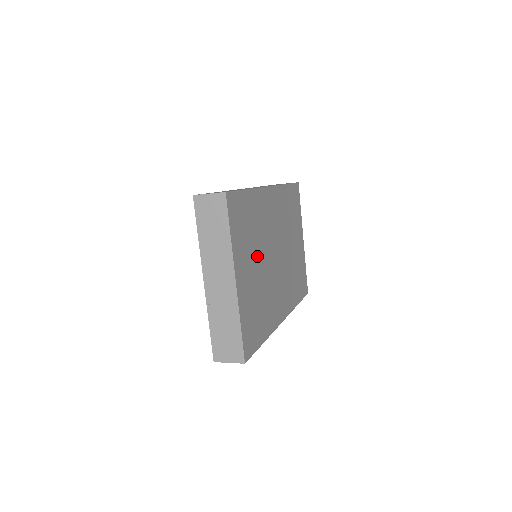
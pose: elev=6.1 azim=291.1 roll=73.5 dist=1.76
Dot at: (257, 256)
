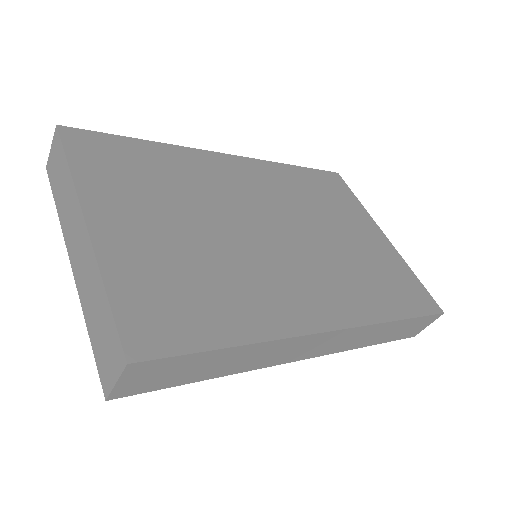
Dot at: (185, 214)
